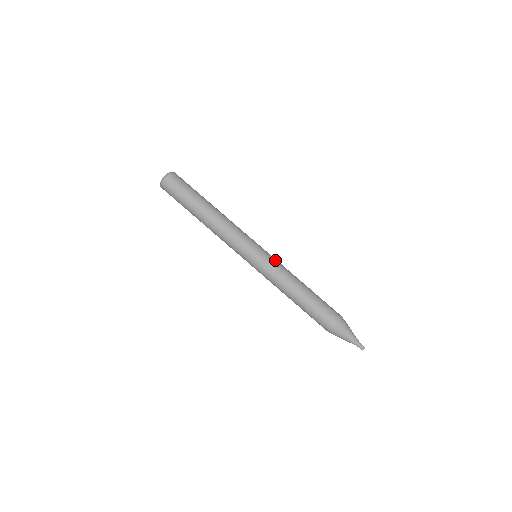
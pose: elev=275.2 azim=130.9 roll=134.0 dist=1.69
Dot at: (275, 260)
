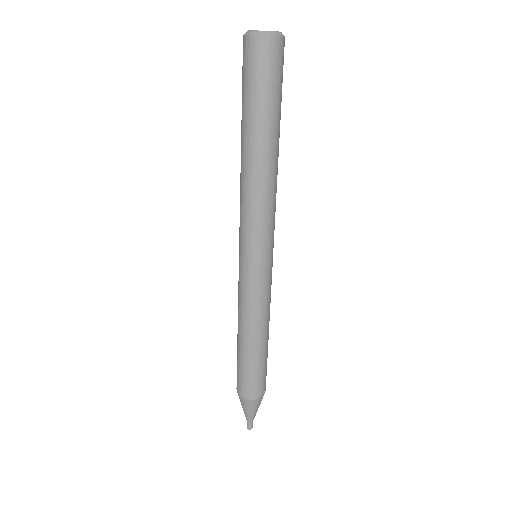
Dot at: (269, 286)
